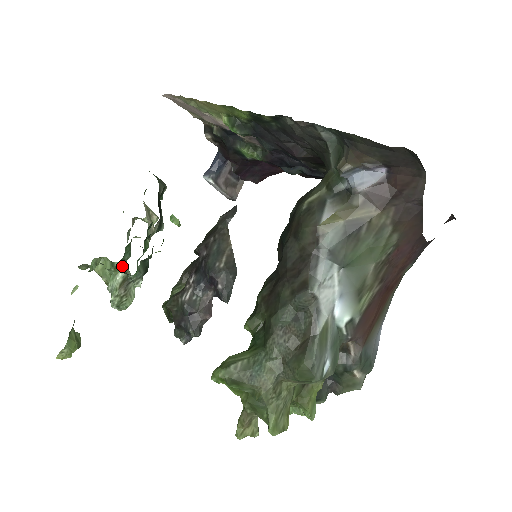
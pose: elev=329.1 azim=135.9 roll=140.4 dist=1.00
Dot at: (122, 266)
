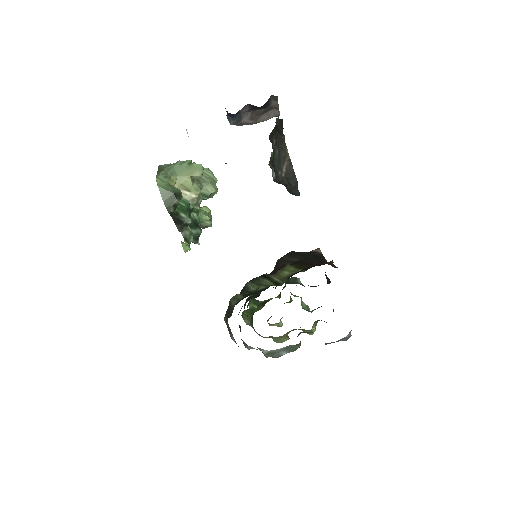
Dot at: occluded
